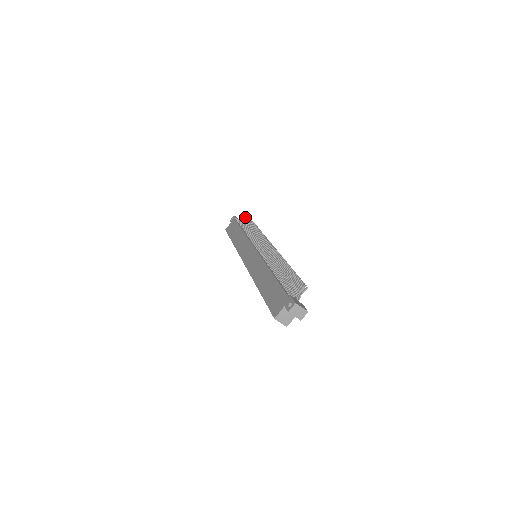
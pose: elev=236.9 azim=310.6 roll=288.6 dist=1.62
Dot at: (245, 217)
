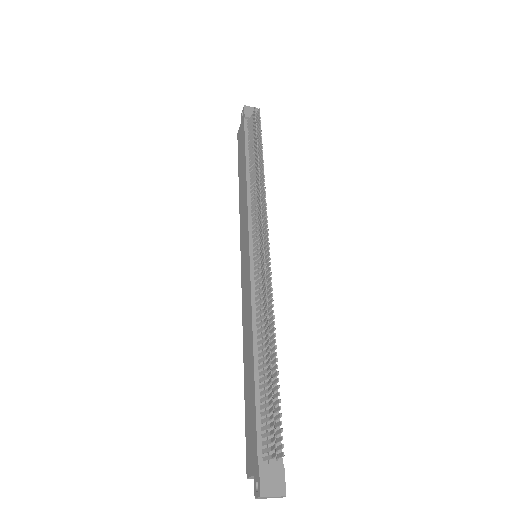
Dot at: (254, 123)
